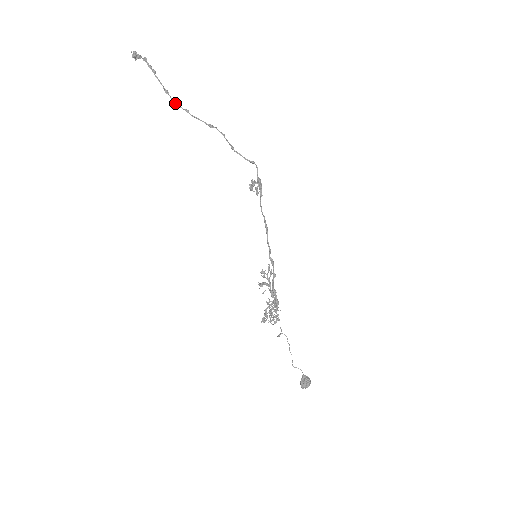
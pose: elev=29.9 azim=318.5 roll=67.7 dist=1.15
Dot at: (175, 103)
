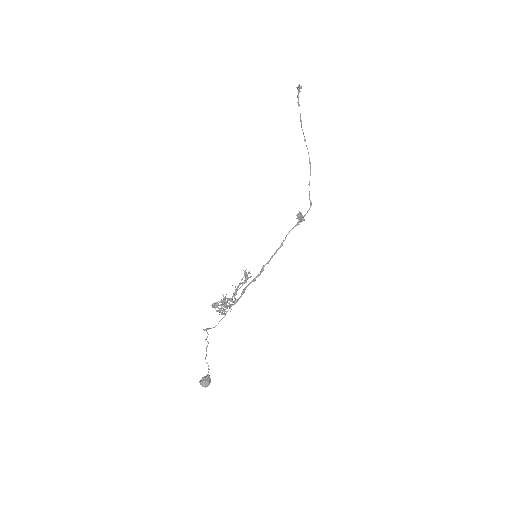
Dot at: occluded
